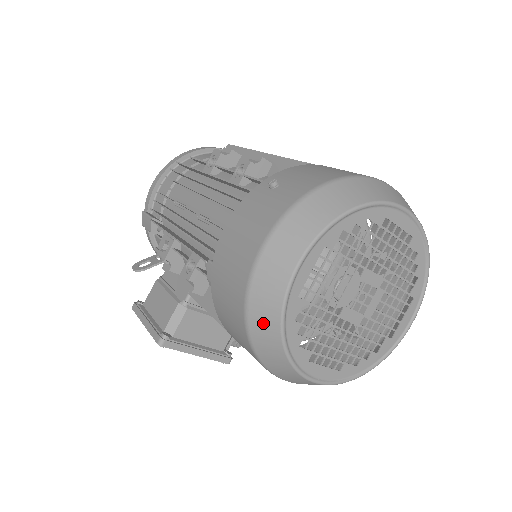
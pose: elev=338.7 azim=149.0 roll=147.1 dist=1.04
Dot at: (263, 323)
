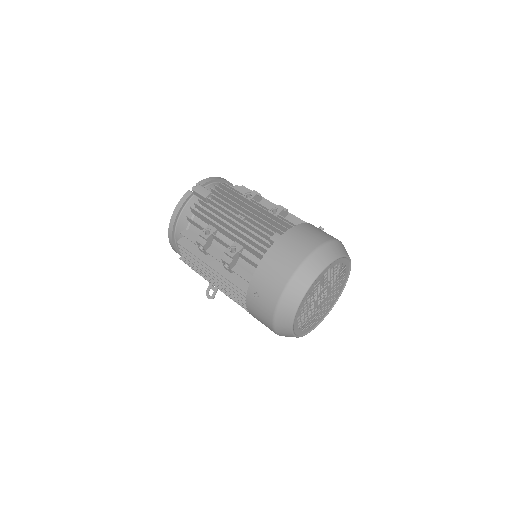
Dot at: occluded
